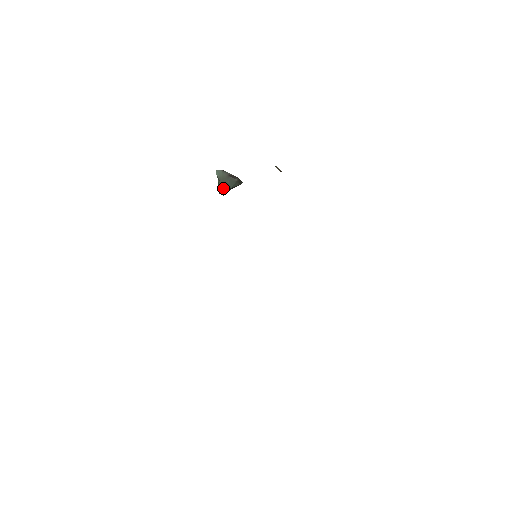
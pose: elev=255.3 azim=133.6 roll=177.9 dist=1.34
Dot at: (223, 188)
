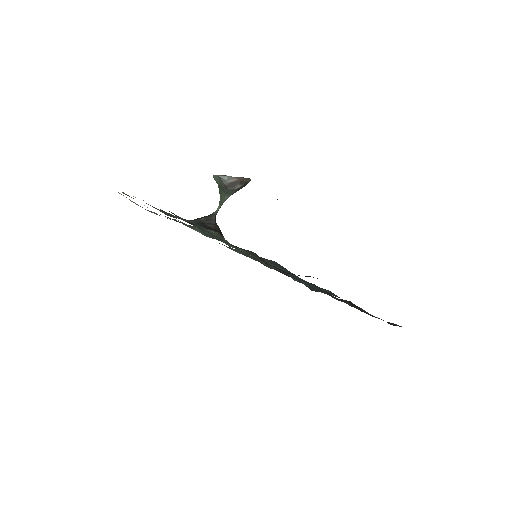
Dot at: (220, 199)
